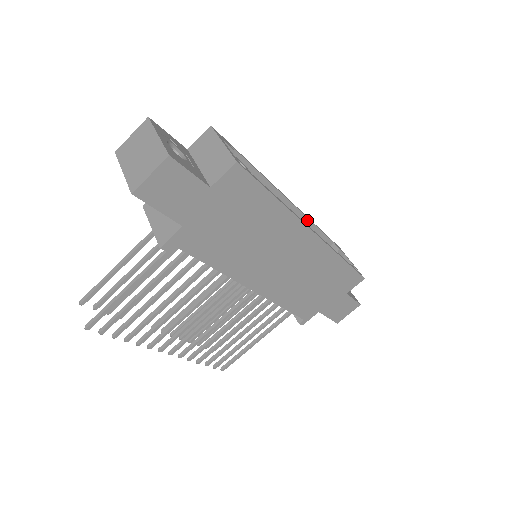
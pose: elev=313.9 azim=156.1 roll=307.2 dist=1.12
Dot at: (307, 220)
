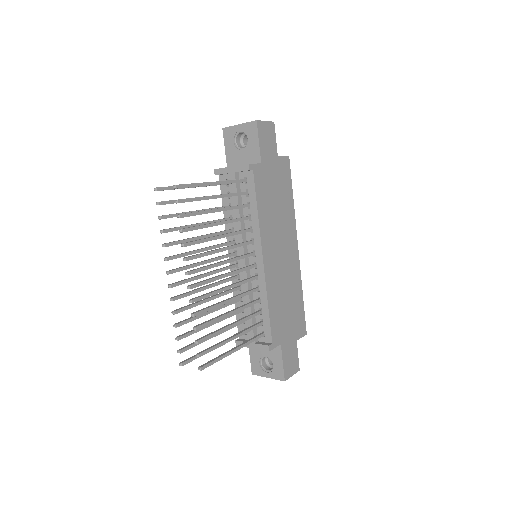
Dot at: occluded
